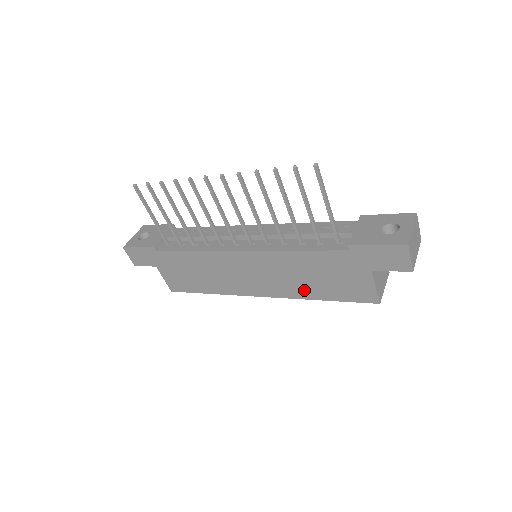
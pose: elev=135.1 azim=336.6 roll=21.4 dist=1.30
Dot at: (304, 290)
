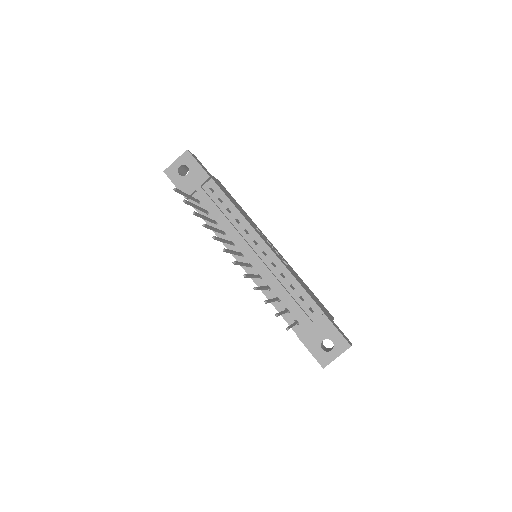
Dot at: occluded
